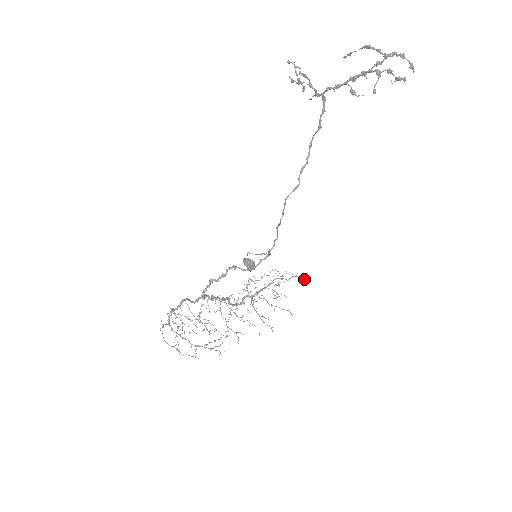
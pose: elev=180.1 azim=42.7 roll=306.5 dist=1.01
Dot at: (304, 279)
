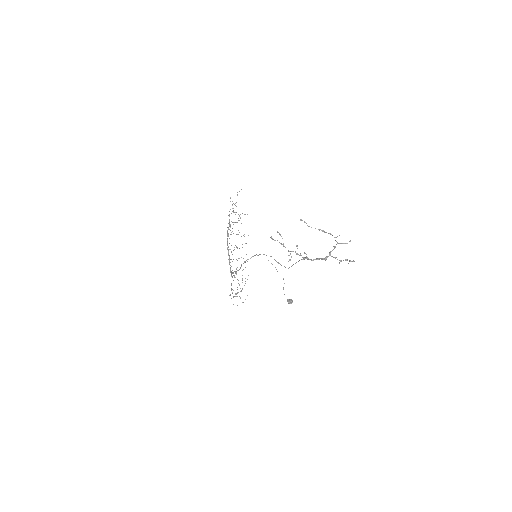
Dot at: occluded
